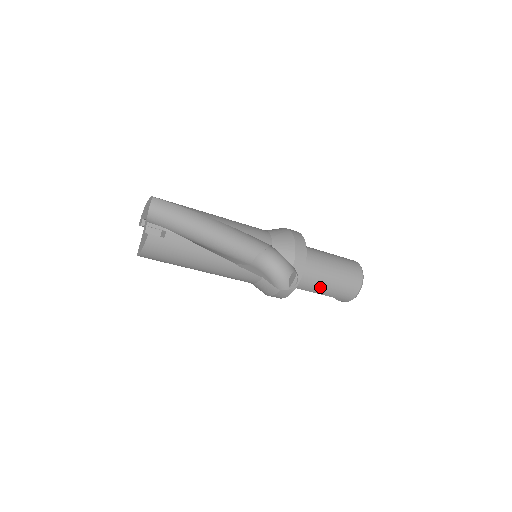
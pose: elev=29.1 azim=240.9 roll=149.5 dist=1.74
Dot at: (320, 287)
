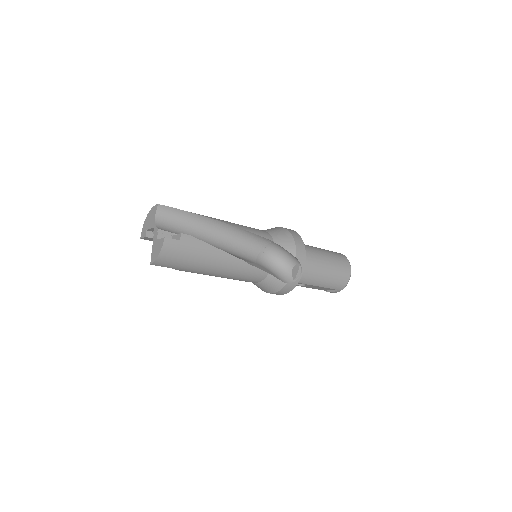
Dot at: (317, 278)
